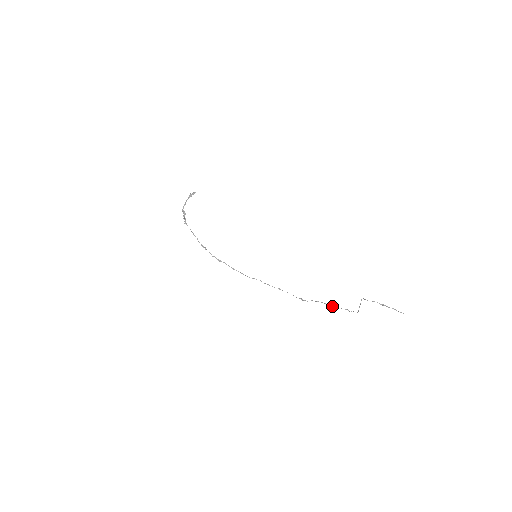
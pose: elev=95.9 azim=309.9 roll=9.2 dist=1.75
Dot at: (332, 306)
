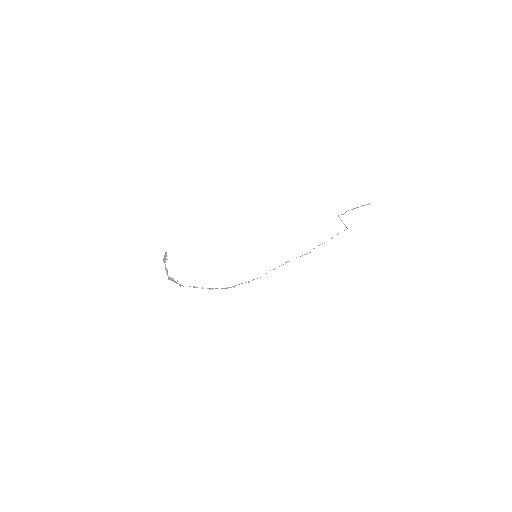
Dot at: occluded
